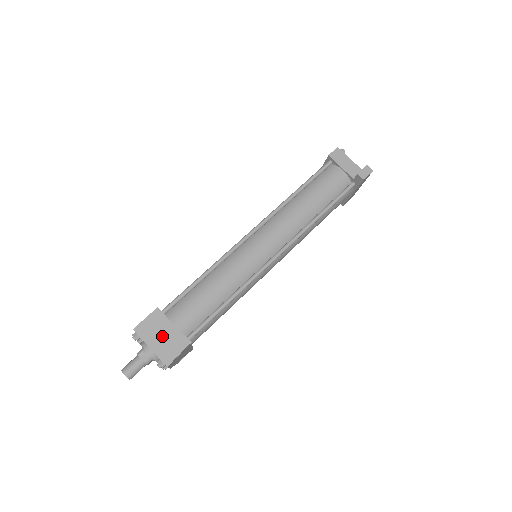
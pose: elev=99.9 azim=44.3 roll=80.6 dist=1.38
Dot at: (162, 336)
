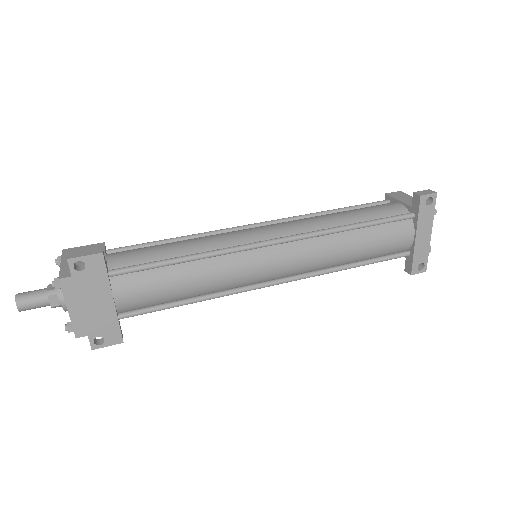
Dot at: occluded
